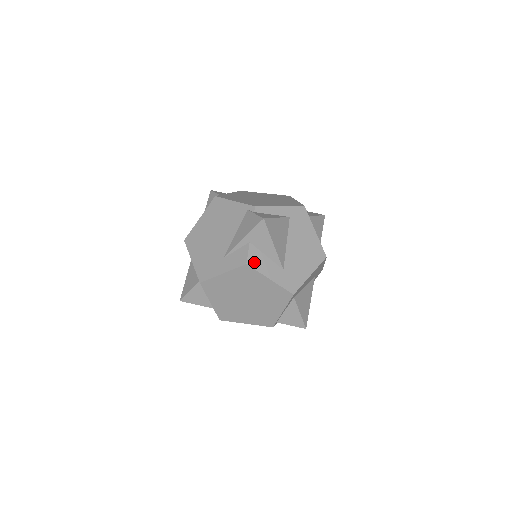
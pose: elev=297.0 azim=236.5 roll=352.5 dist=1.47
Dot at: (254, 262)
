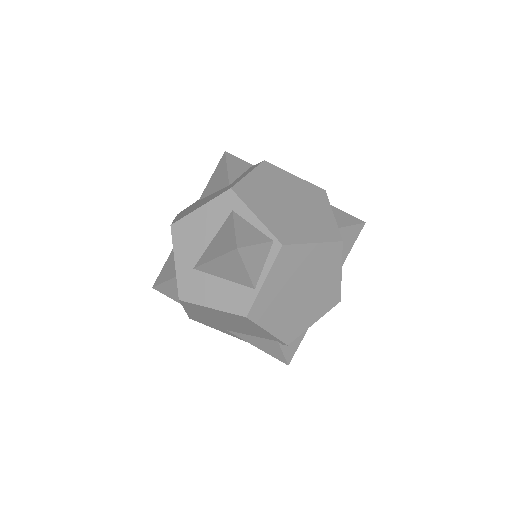
Dot at: occluded
